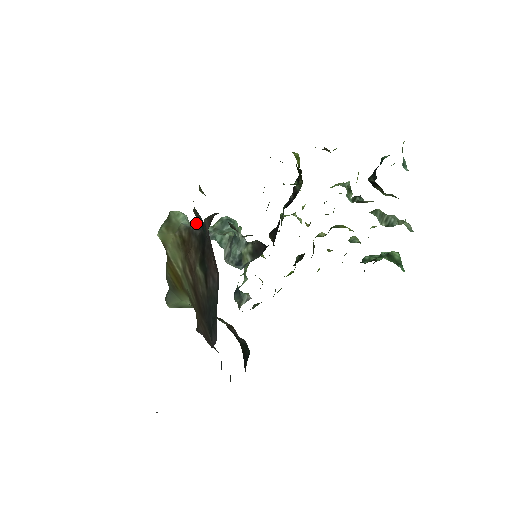
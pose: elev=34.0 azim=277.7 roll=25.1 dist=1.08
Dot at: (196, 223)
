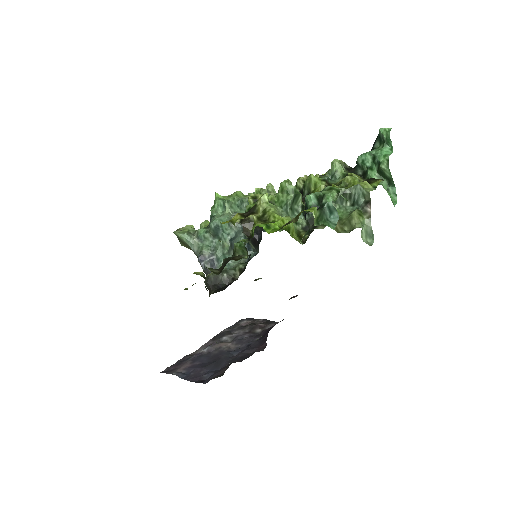
Dot at: (199, 259)
